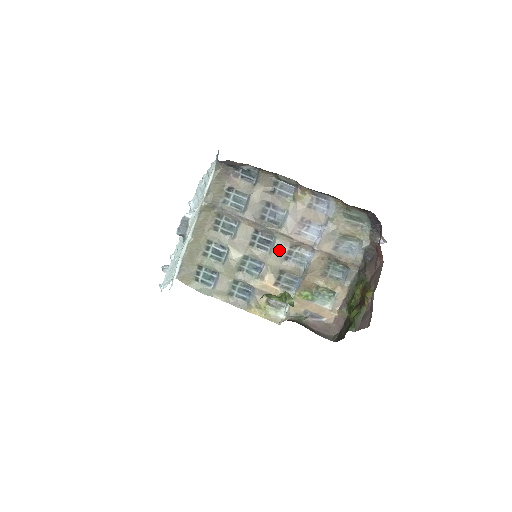
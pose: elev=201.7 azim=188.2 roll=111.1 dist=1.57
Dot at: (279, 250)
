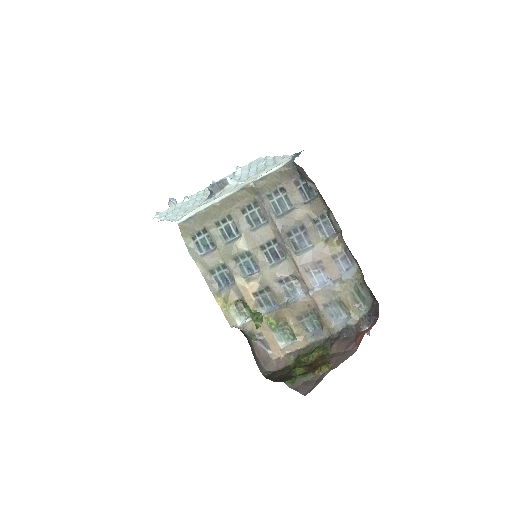
Dot at: (280, 270)
